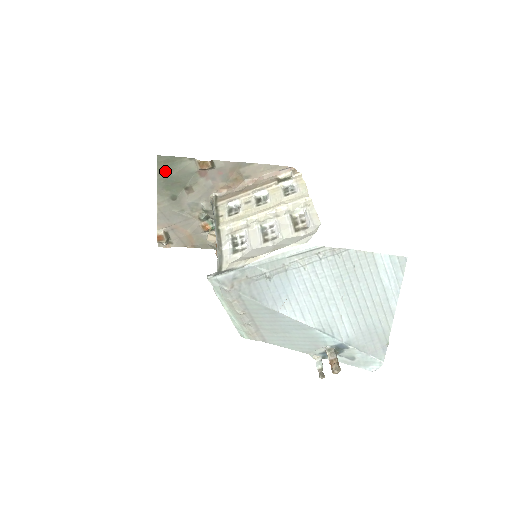
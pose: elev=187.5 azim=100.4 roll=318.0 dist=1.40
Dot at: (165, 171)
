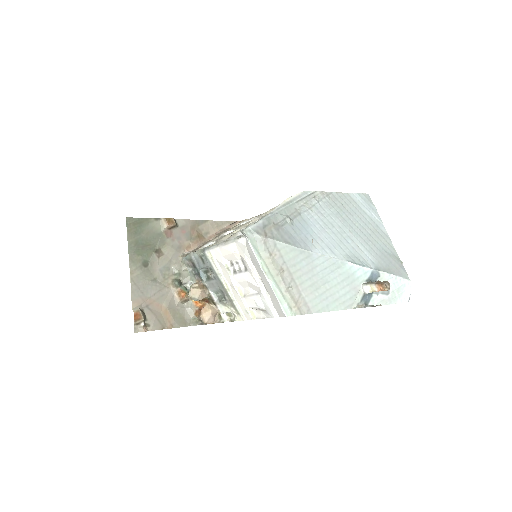
Dot at: (135, 234)
